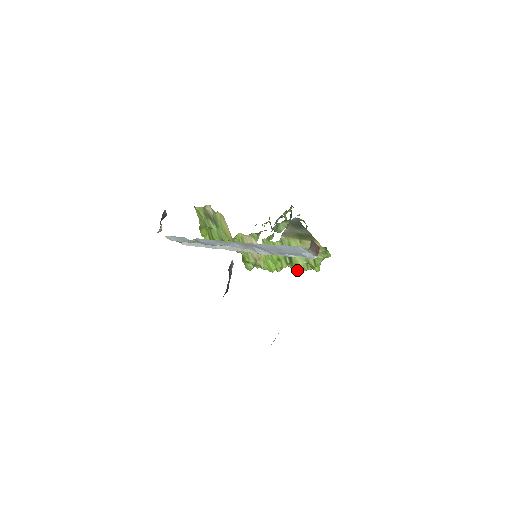
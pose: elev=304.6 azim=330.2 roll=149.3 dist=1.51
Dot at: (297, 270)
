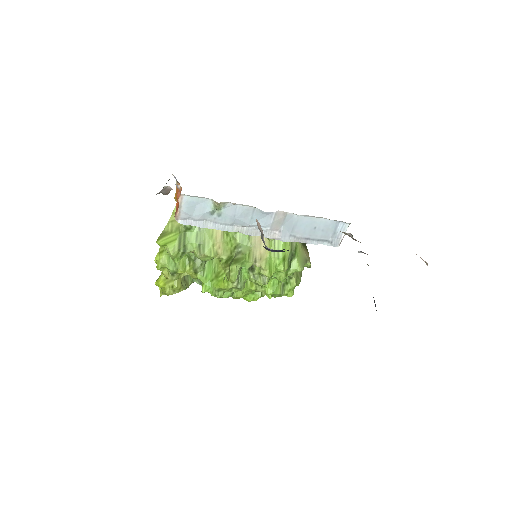
Dot at: (274, 292)
